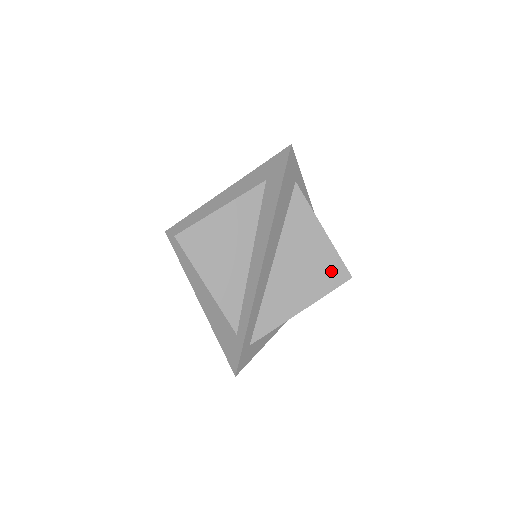
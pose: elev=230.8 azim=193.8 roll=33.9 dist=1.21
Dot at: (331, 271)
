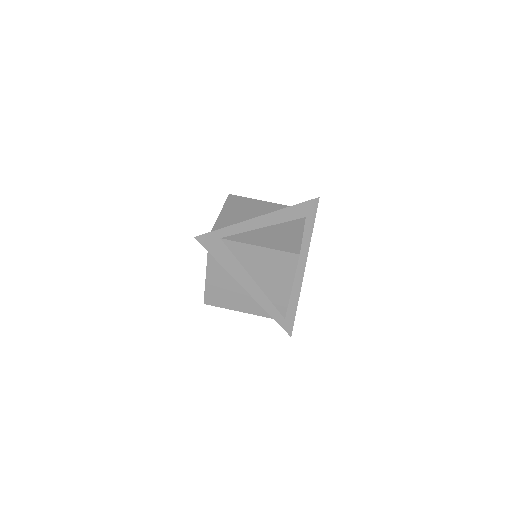
Dot at: (285, 261)
